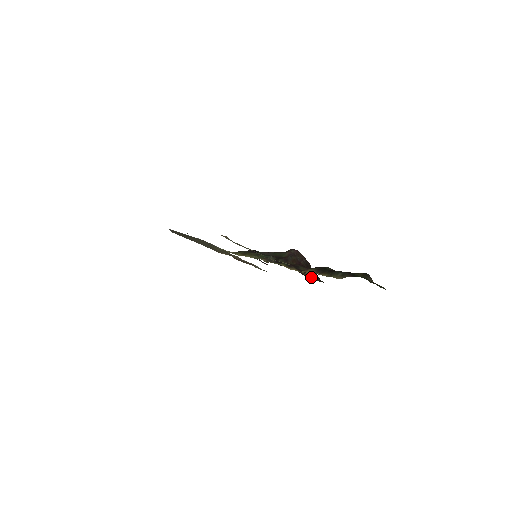
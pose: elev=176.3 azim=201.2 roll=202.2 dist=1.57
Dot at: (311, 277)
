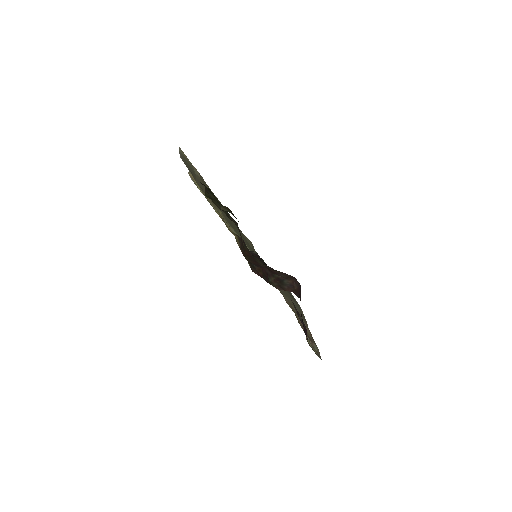
Dot at: (249, 258)
